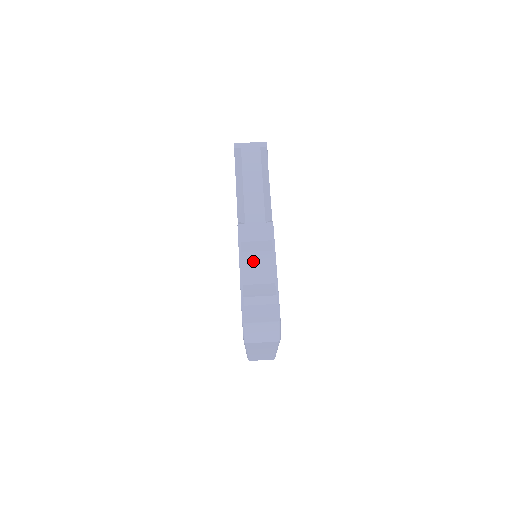
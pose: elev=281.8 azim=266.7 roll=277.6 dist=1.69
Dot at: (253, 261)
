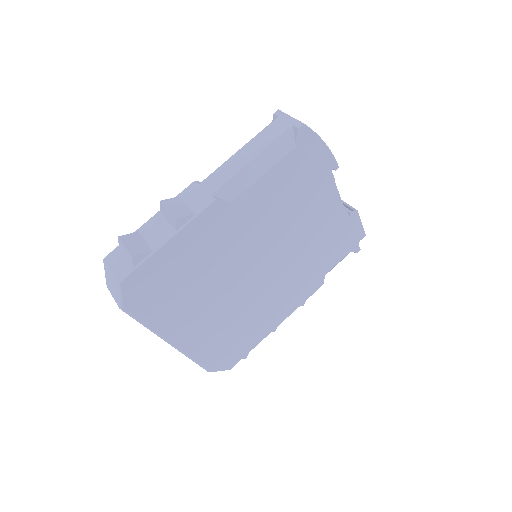
Dot at: (165, 219)
